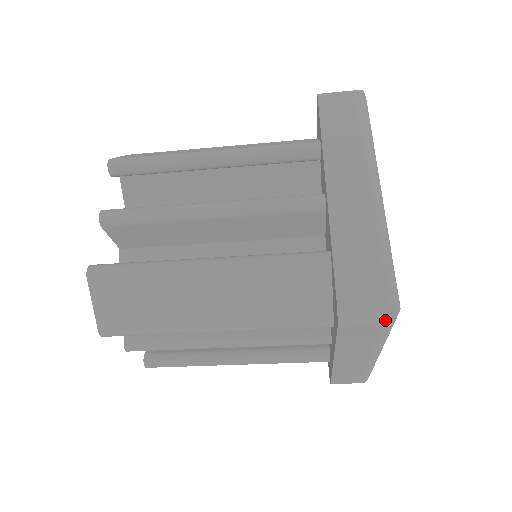
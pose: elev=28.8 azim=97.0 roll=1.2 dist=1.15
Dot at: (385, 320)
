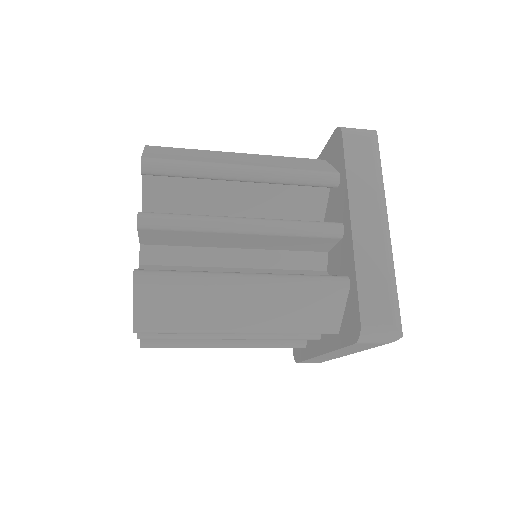
Dot at: (392, 340)
